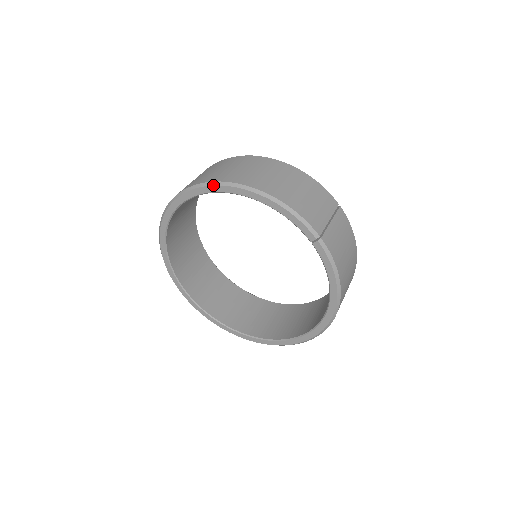
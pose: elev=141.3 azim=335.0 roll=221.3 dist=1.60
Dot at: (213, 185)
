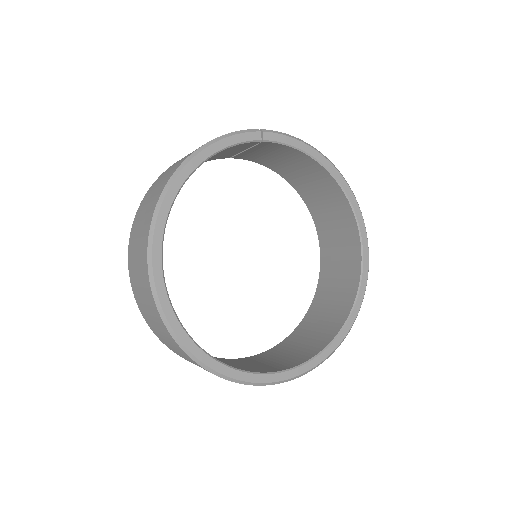
Dot at: (159, 209)
